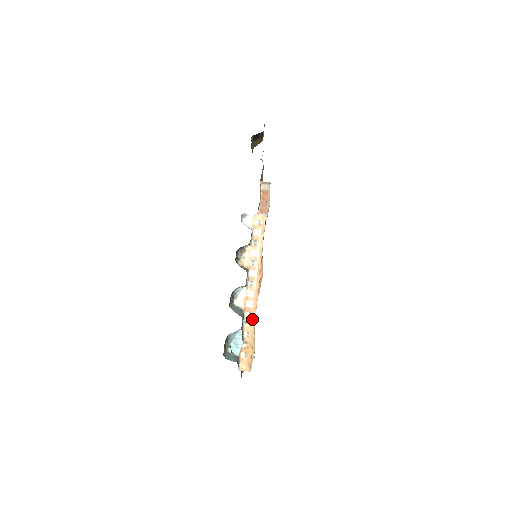
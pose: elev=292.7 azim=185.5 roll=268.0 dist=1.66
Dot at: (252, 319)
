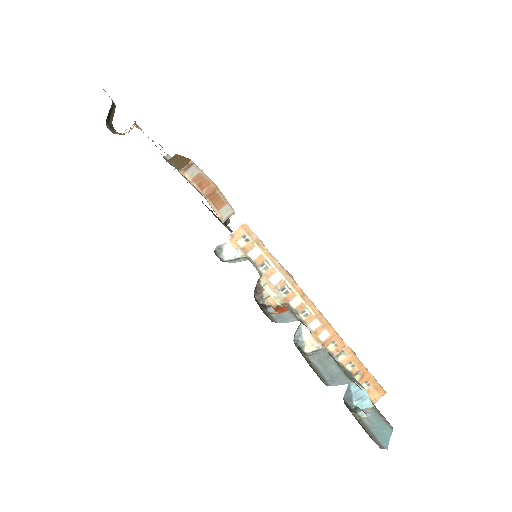
Dot at: (341, 346)
